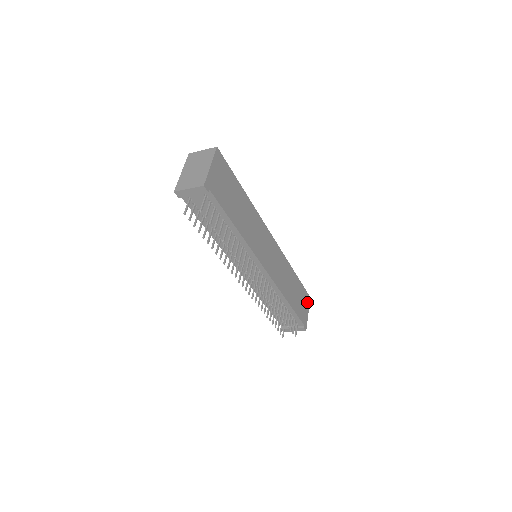
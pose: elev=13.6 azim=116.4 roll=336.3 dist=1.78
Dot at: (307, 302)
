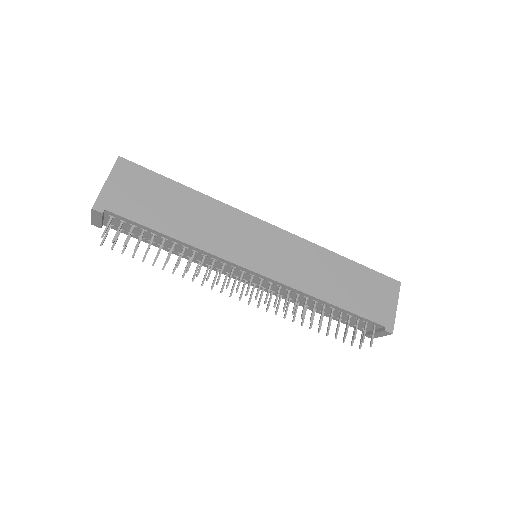
Dot at: (391, 291)
